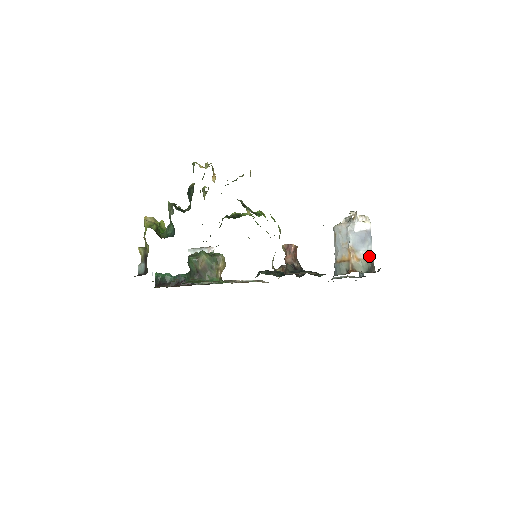
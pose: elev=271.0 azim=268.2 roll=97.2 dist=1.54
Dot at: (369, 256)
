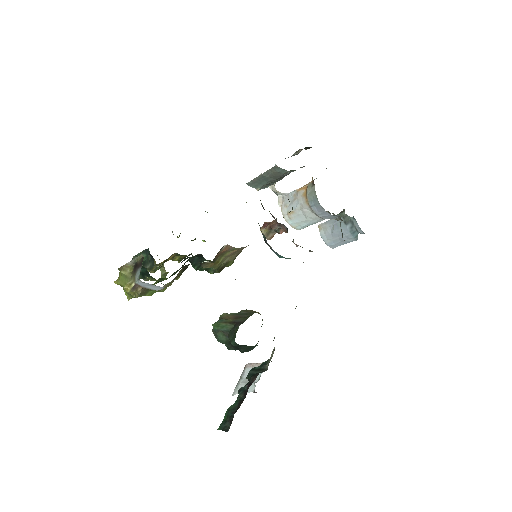
Dot at: occluded
